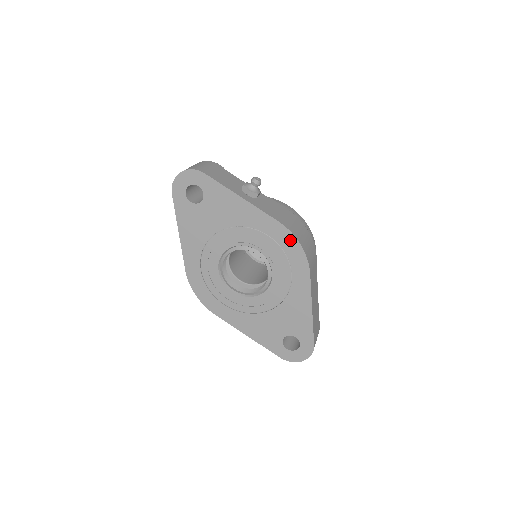
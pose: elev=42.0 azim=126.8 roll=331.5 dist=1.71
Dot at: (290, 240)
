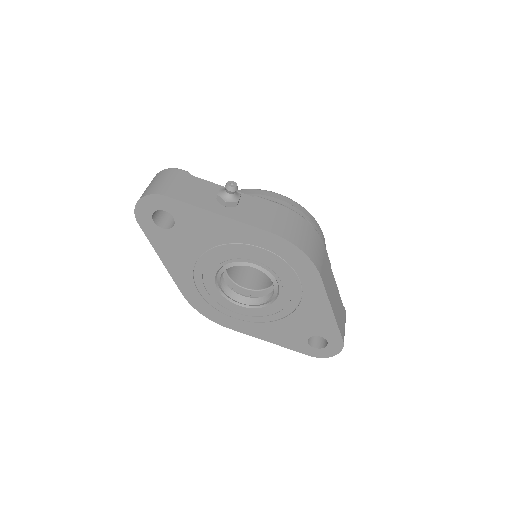
Dot at: (289, 249)
